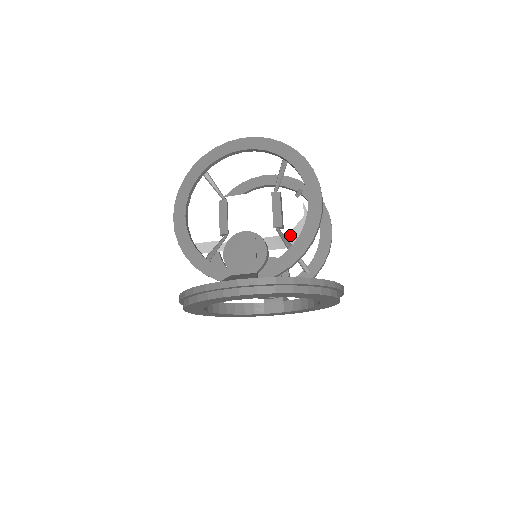
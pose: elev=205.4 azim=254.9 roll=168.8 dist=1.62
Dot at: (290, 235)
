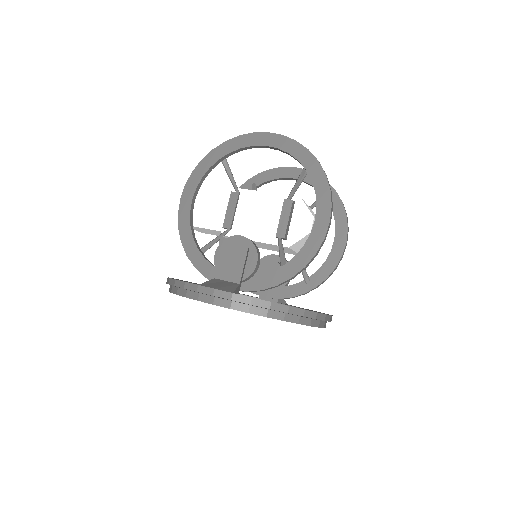
Dot at: (292, 248)
